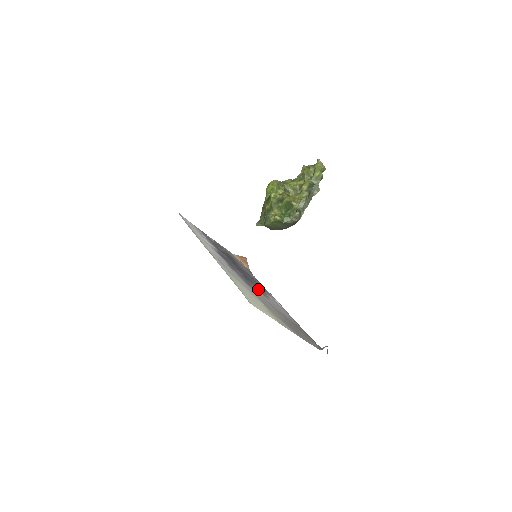
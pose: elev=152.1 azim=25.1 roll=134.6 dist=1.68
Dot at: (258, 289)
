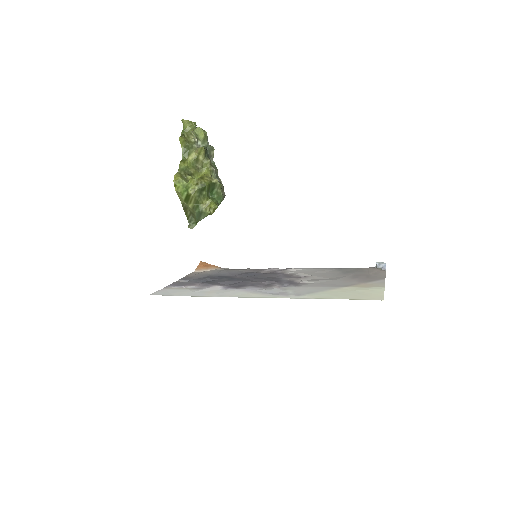
Dot at: (288, 278)
